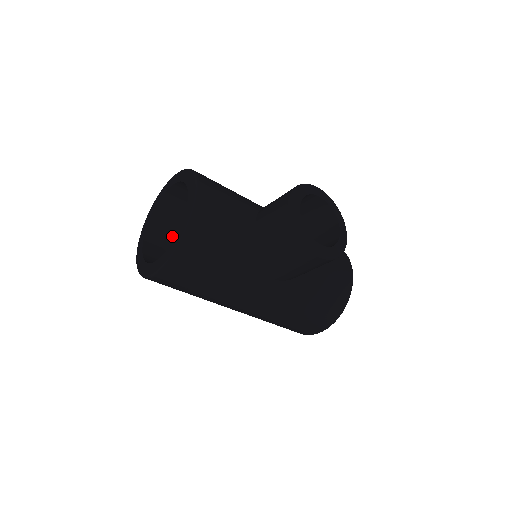
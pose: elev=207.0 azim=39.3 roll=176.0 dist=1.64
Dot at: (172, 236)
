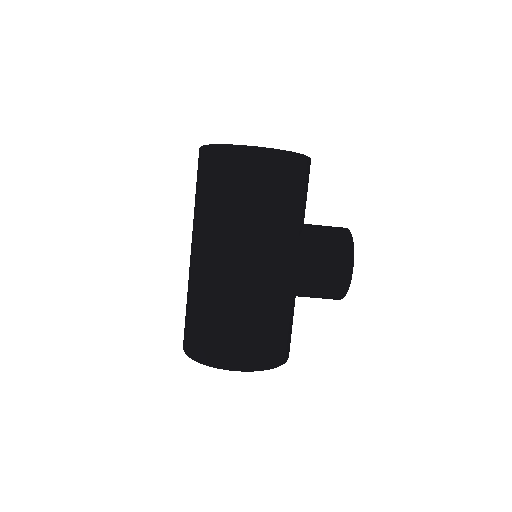
Dot at: occluded
